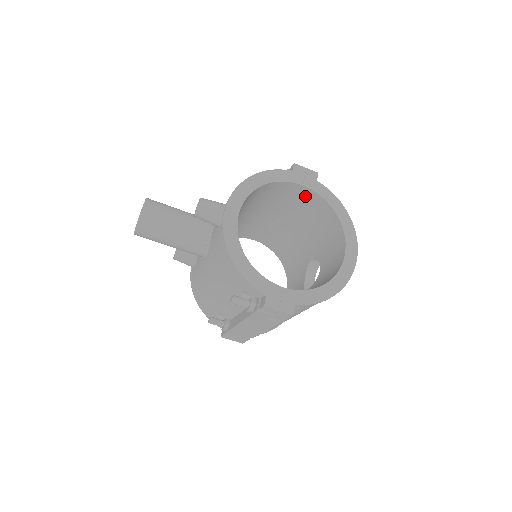
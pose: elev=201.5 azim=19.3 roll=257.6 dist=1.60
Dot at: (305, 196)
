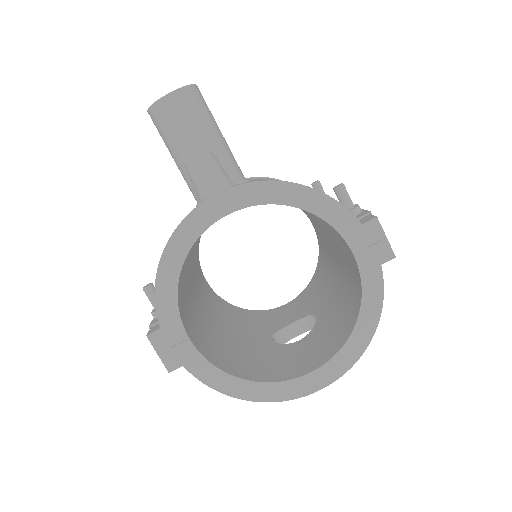
Dot at: (353, 263)
